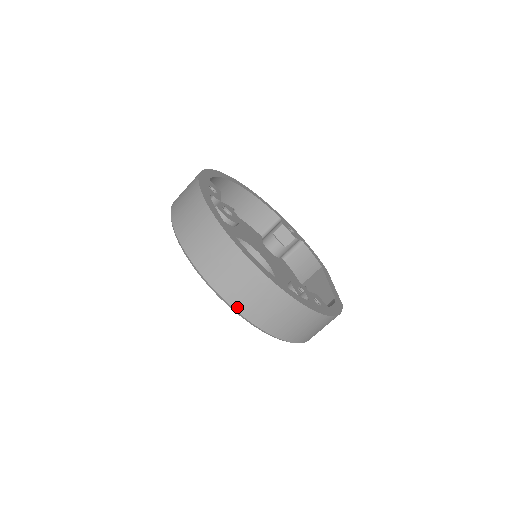
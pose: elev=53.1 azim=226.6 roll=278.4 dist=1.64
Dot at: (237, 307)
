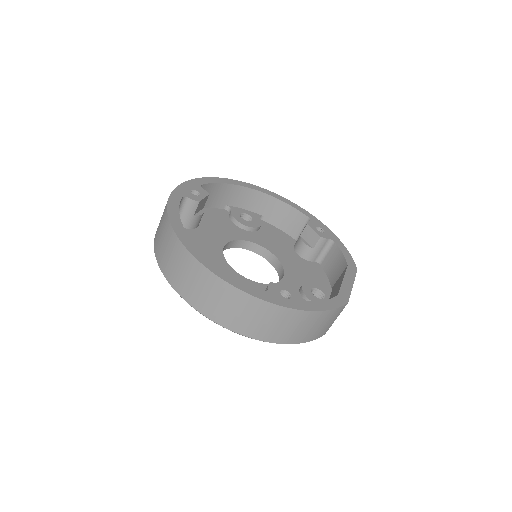
Dot at: (188, 299)
